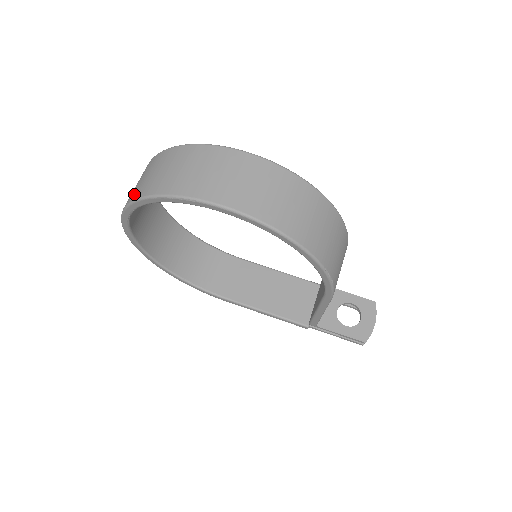
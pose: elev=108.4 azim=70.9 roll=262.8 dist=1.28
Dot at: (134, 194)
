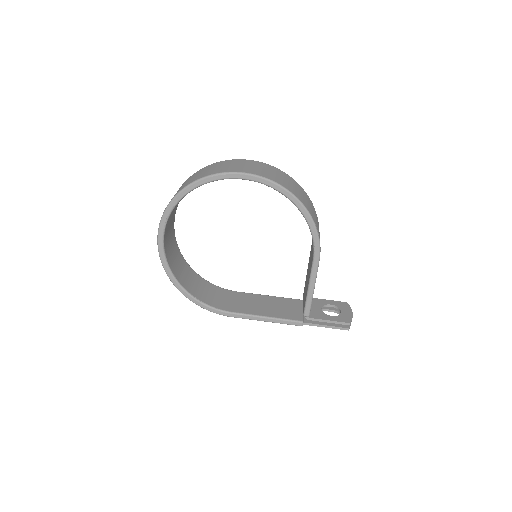
Dot at: (175, 194)
